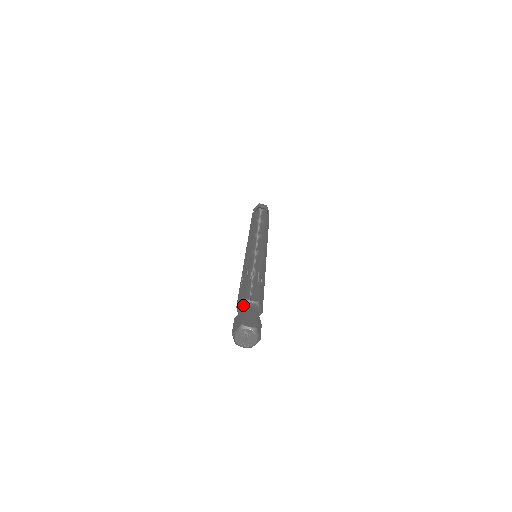
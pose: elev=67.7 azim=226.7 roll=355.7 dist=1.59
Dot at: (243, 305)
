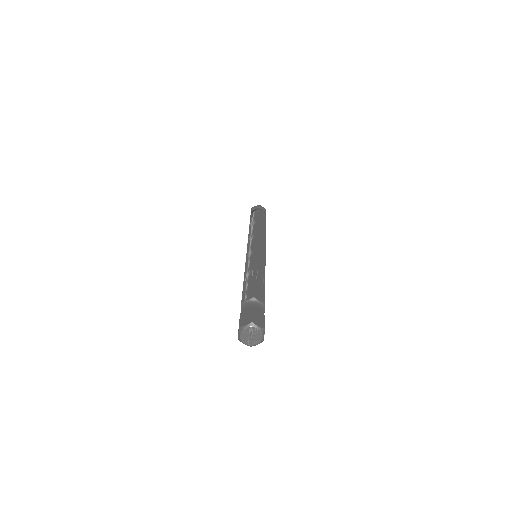
Dot at: (243, 309)
